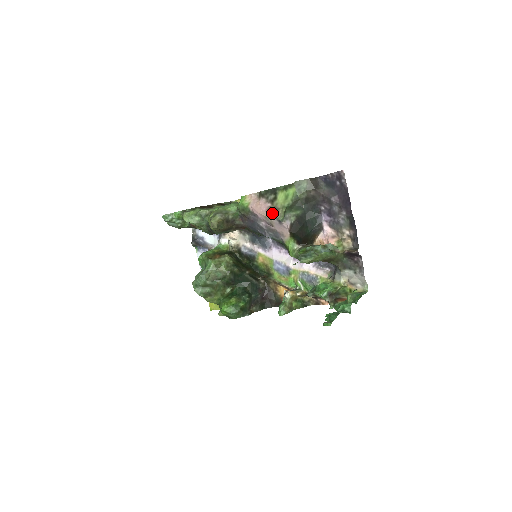
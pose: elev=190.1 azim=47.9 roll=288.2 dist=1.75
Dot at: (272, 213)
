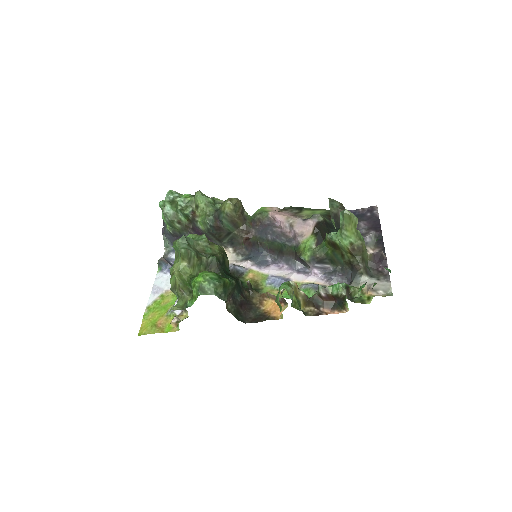
Dot at: (296, 216)
